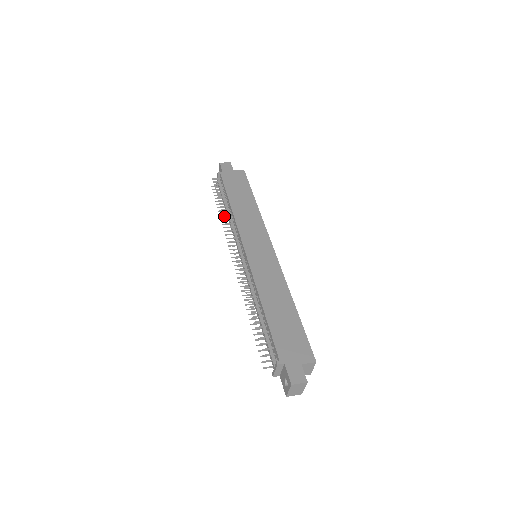
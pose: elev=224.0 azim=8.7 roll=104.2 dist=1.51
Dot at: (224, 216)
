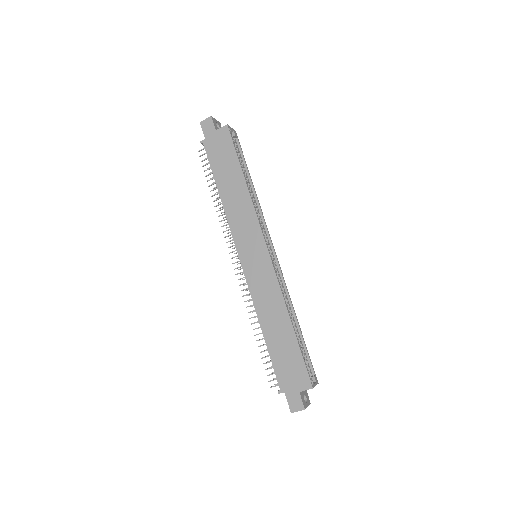
Dot at: (217, 211)
